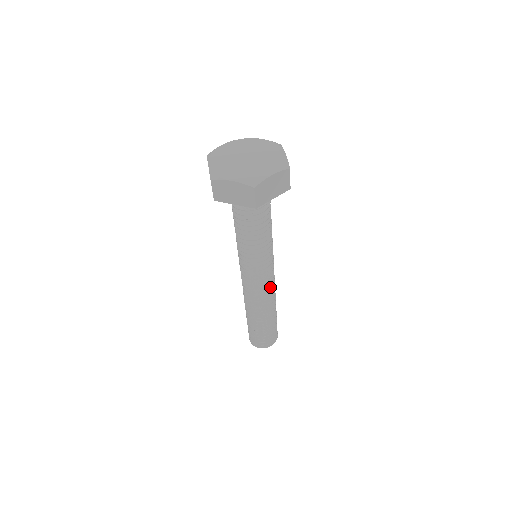
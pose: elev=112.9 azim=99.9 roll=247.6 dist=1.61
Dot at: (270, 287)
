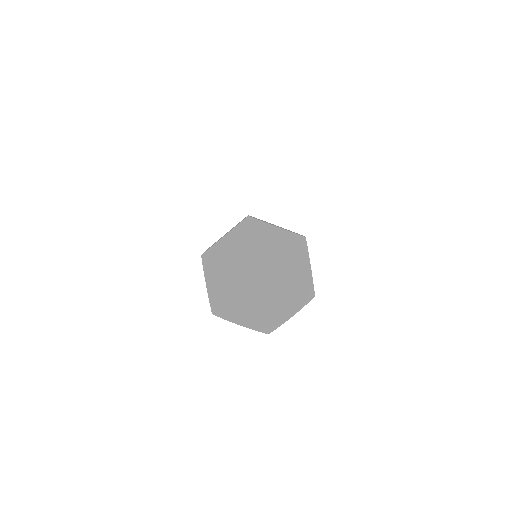
Dot at: occluded
